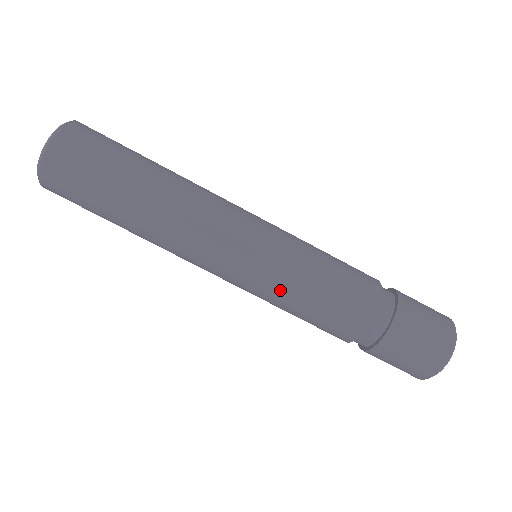
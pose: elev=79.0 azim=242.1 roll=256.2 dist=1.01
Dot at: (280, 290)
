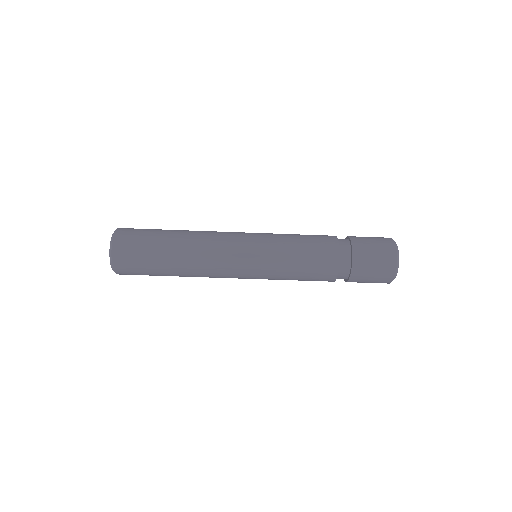
Dot at: (276, 279)
